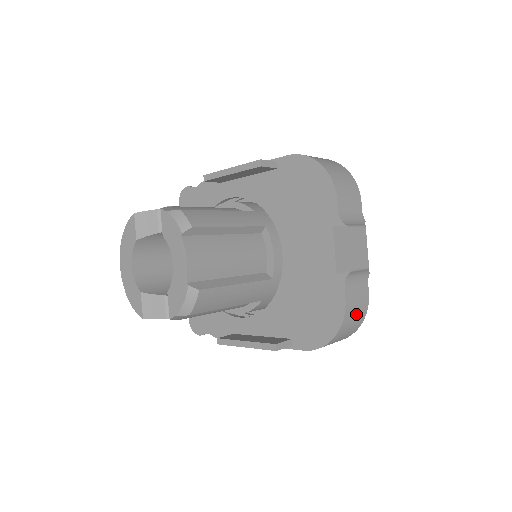
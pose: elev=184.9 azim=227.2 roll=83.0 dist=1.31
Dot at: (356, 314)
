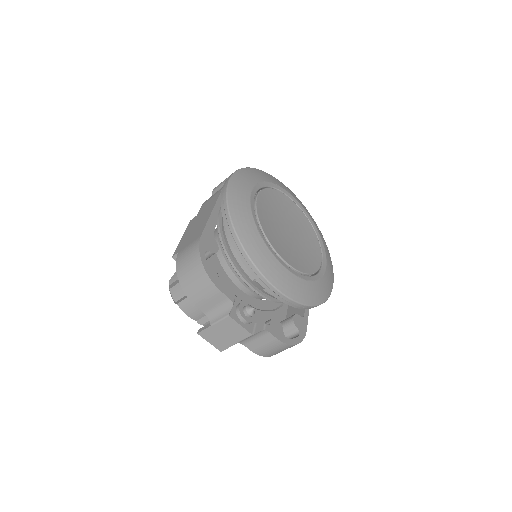
Dot at: (273, 349)
